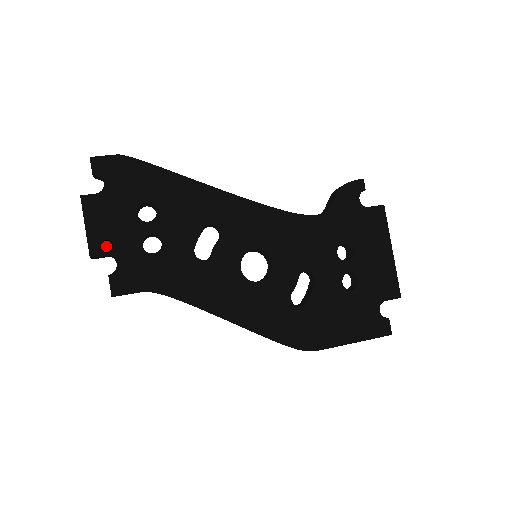
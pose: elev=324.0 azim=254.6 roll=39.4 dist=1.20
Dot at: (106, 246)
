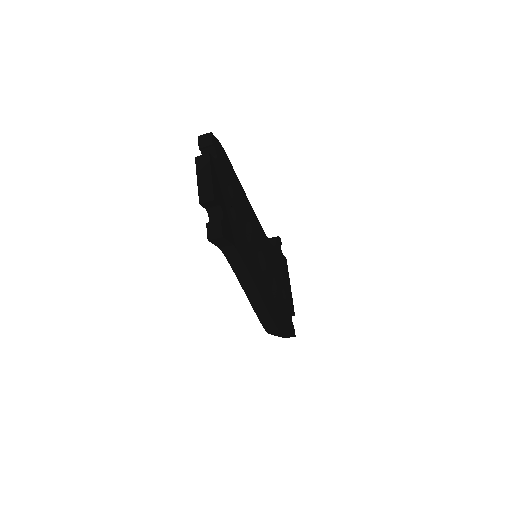
Dot at: (219, 198)
